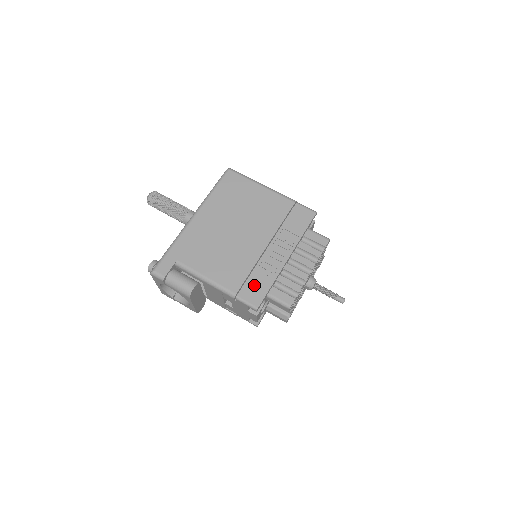
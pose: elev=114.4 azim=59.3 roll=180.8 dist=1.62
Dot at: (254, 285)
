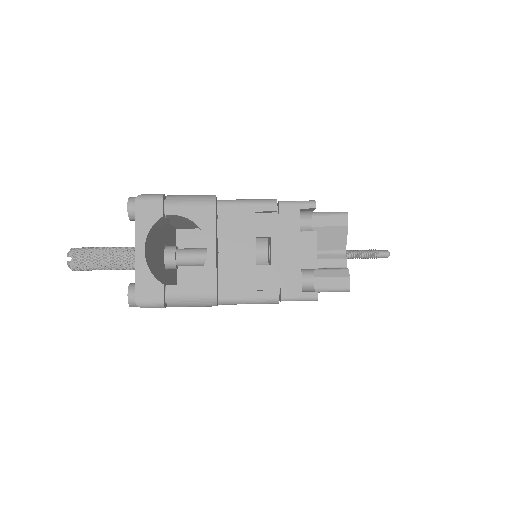
Dot at: occluded
